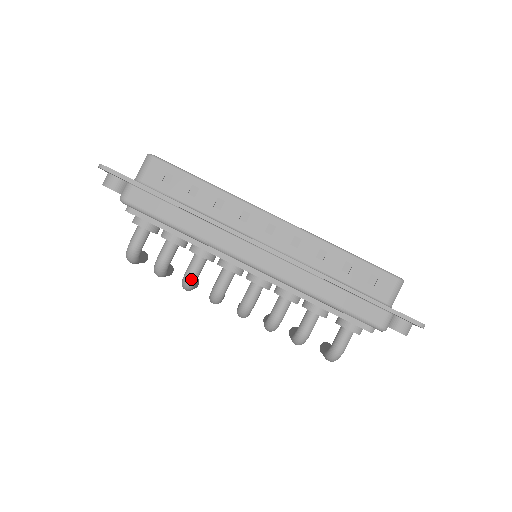
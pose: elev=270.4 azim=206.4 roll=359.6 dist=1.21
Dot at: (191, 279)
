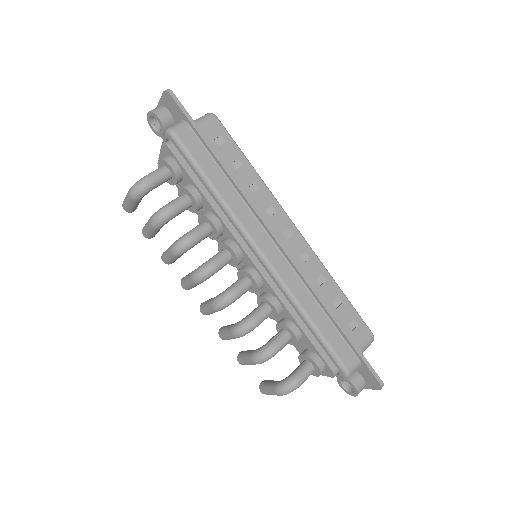
Dot at: (191, 241)
